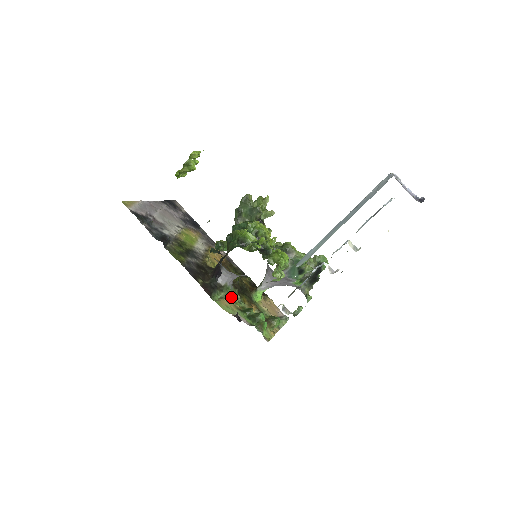
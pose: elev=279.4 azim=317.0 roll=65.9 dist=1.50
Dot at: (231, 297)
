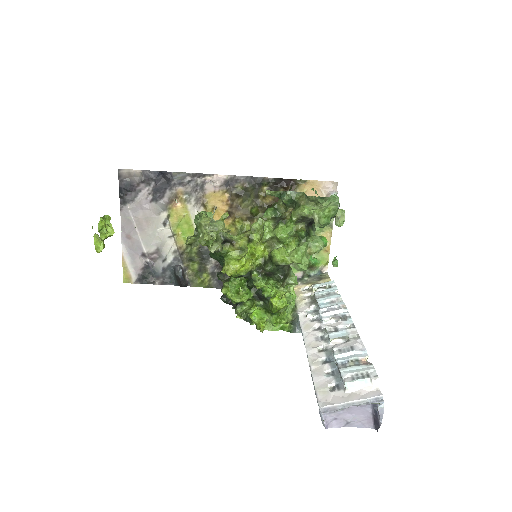
Dot at: occluded
